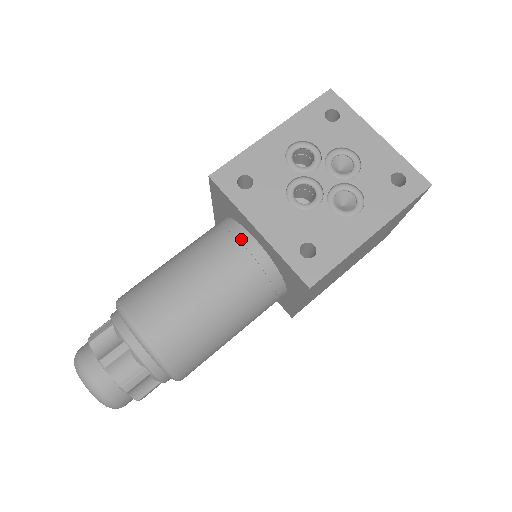
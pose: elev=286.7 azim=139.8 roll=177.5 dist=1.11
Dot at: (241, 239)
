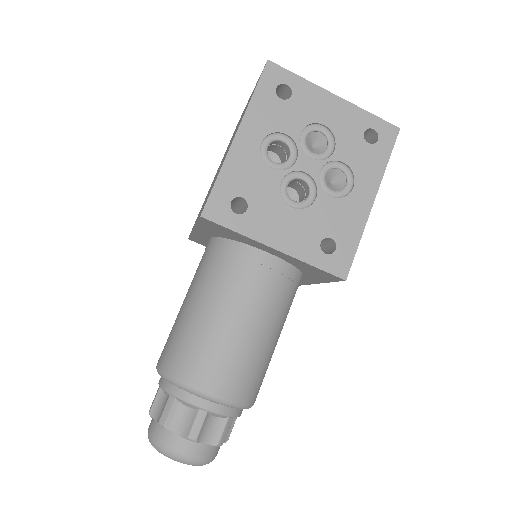
Dot at: (254, 259)
